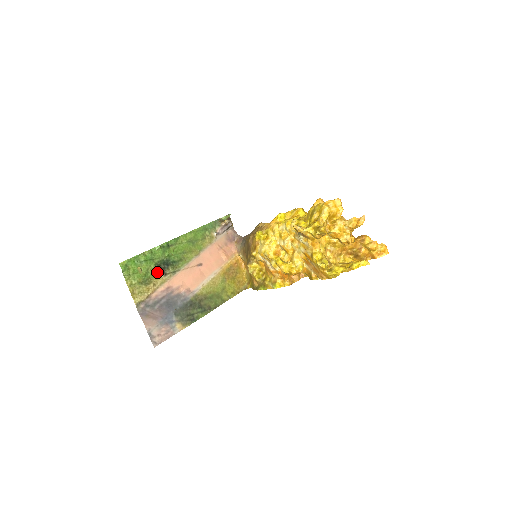
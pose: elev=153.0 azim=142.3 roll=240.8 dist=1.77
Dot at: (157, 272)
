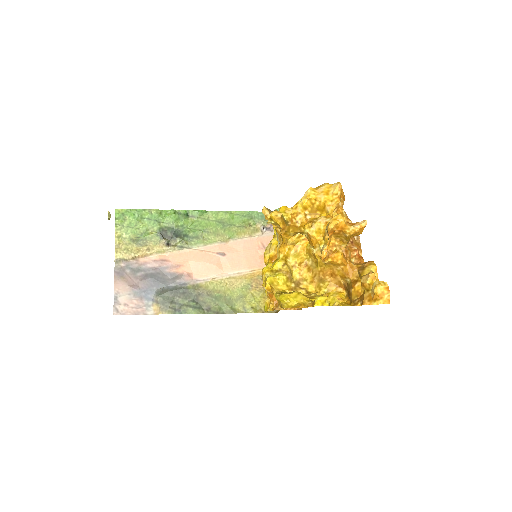
Dot at: (159, 237)
